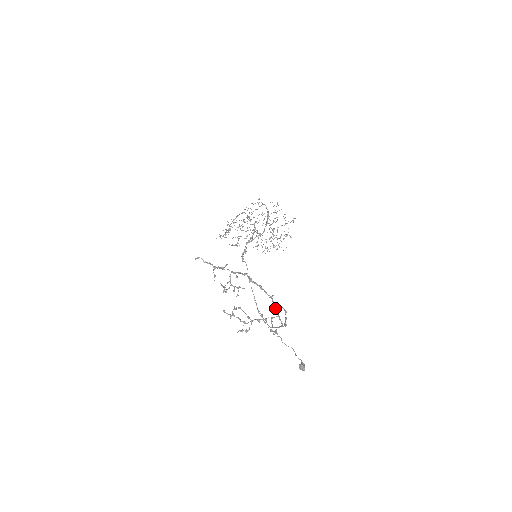
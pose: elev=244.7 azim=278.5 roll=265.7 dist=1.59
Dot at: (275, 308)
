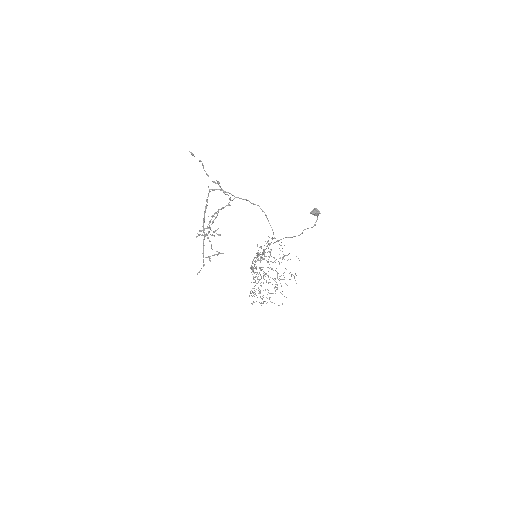
Dot at: occluded
